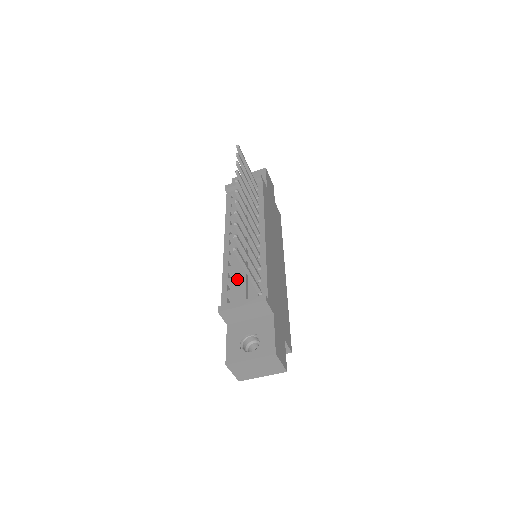
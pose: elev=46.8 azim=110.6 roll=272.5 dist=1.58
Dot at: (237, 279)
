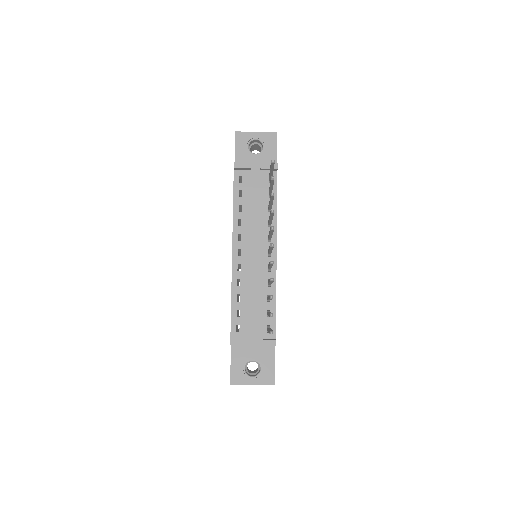
Dot at: (249, 312)
